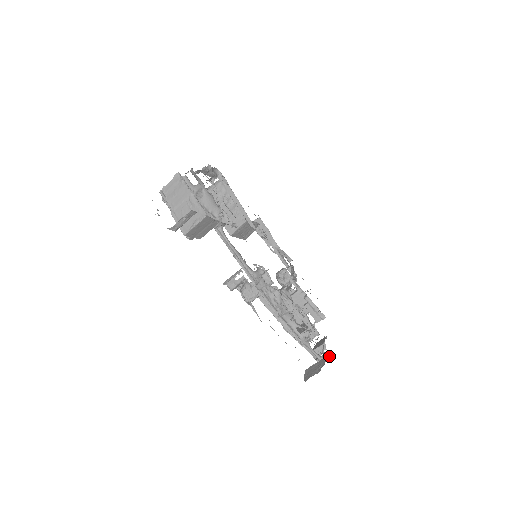
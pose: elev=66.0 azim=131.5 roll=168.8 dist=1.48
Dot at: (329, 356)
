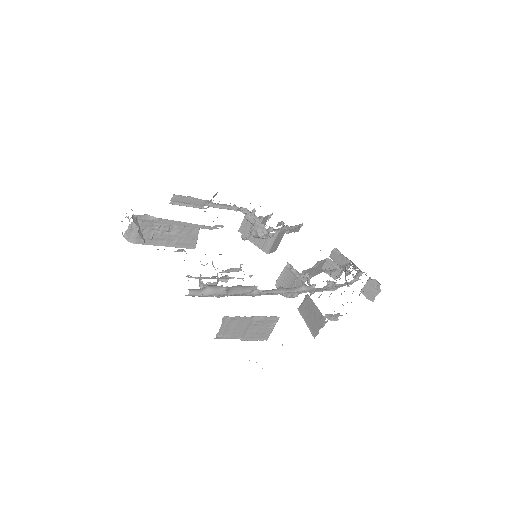
Dot at: occluded
